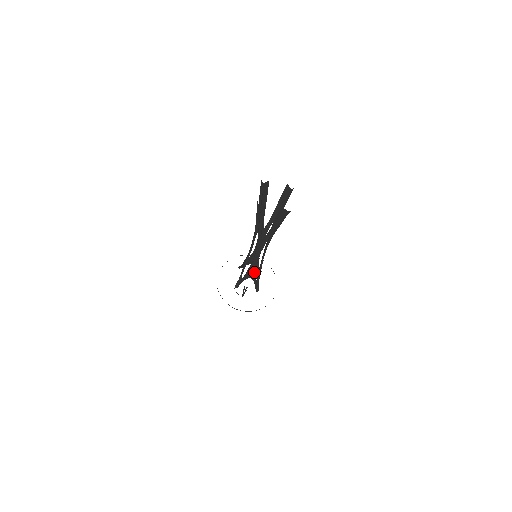
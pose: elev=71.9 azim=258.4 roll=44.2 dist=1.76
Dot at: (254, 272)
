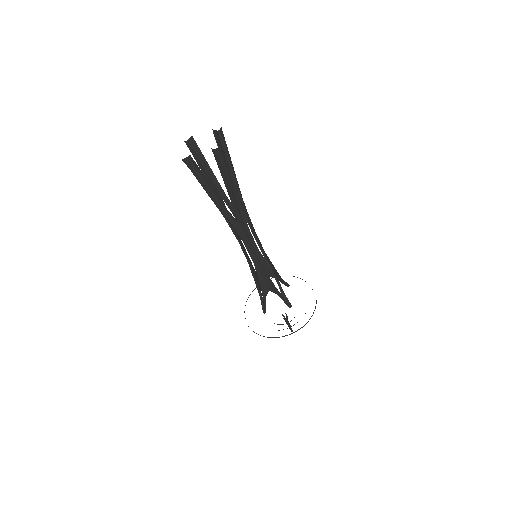
Dot at: (266, 278)
